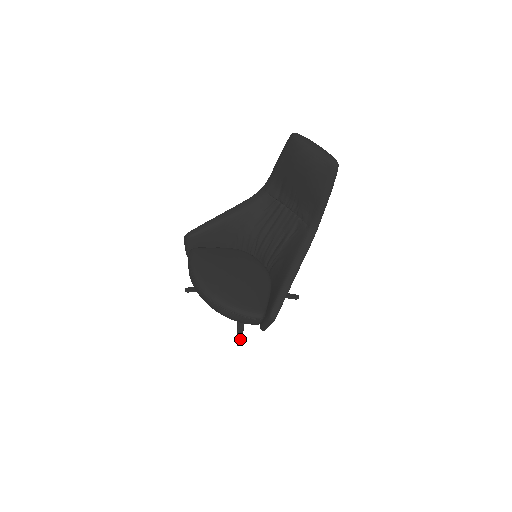
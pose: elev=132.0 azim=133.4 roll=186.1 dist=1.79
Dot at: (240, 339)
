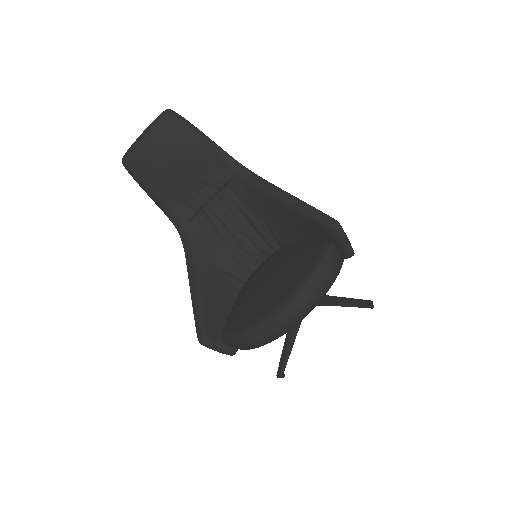
Dot at: (363, 303)
